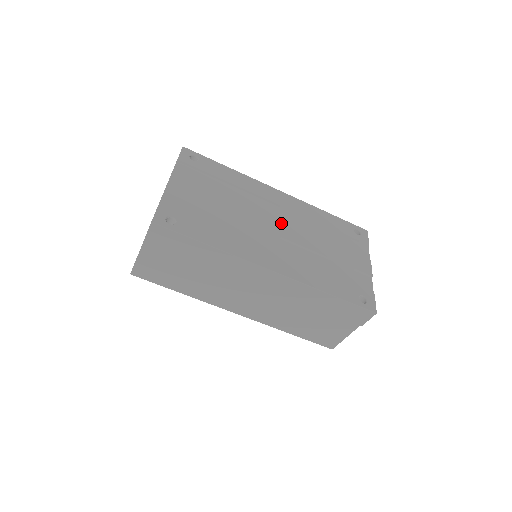
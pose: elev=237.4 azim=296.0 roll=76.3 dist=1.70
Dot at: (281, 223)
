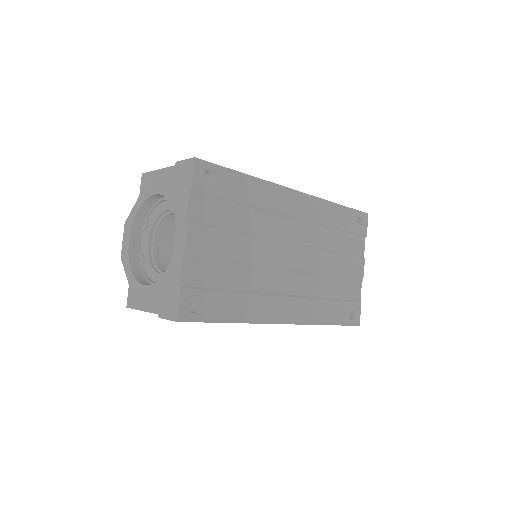
Dot at: (296, 248)
